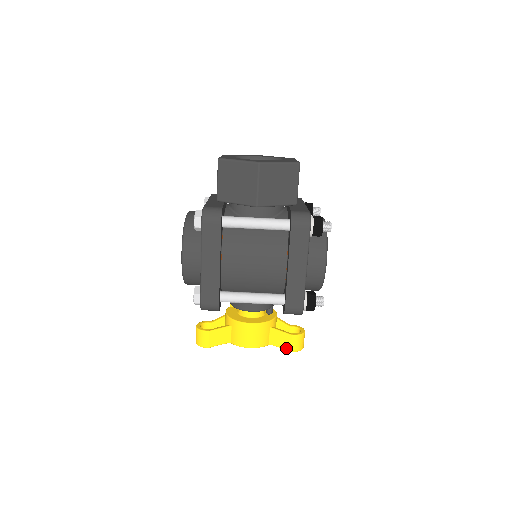
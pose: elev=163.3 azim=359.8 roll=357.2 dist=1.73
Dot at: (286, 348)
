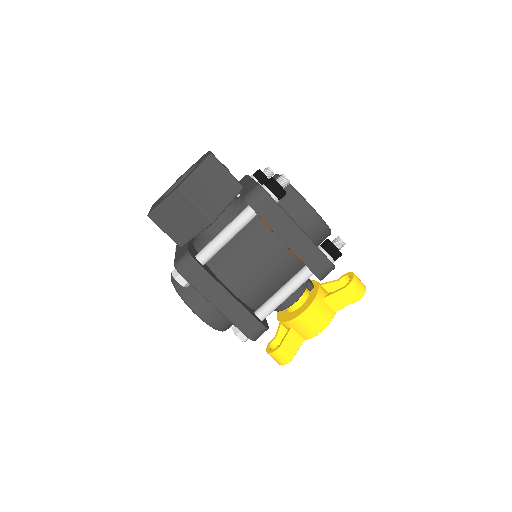
Dot at: (352, 302)
